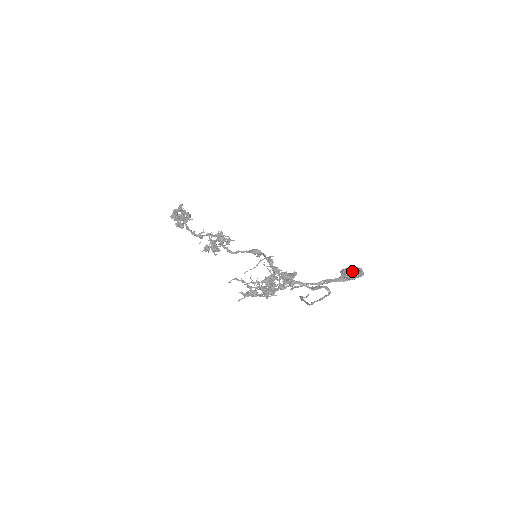
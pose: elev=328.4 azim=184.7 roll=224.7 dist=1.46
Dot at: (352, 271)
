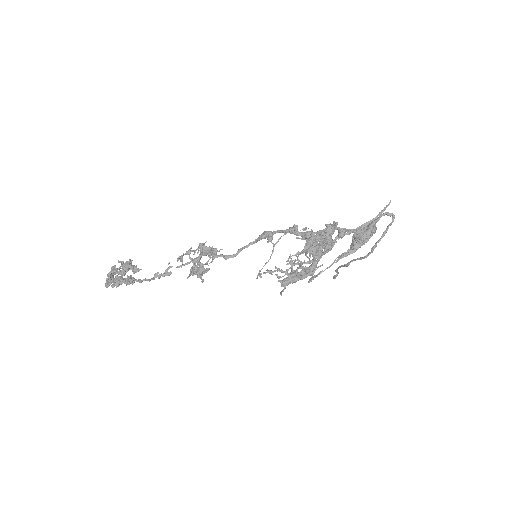
Dot at: occluded
